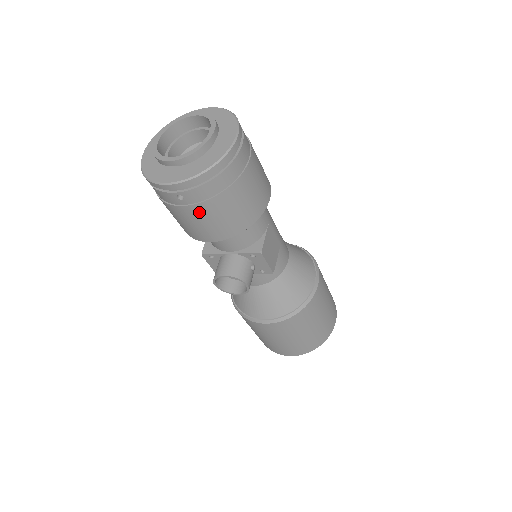
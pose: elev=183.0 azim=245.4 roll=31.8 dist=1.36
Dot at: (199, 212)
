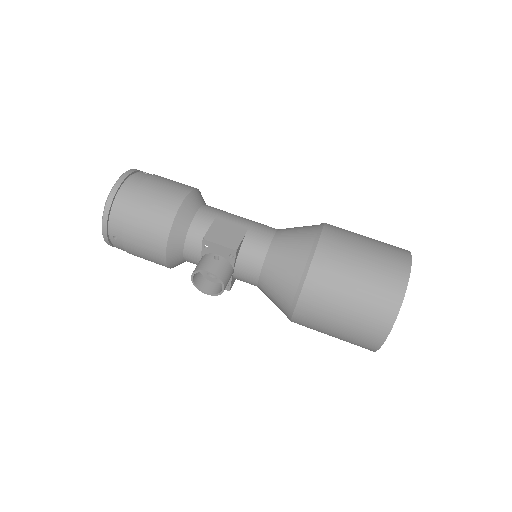
Dot at: (131, 239)
